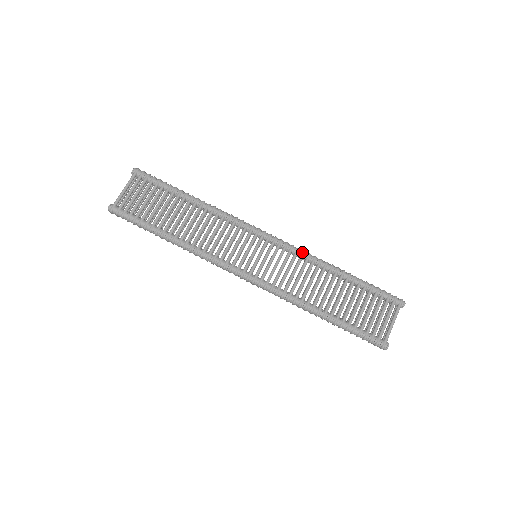
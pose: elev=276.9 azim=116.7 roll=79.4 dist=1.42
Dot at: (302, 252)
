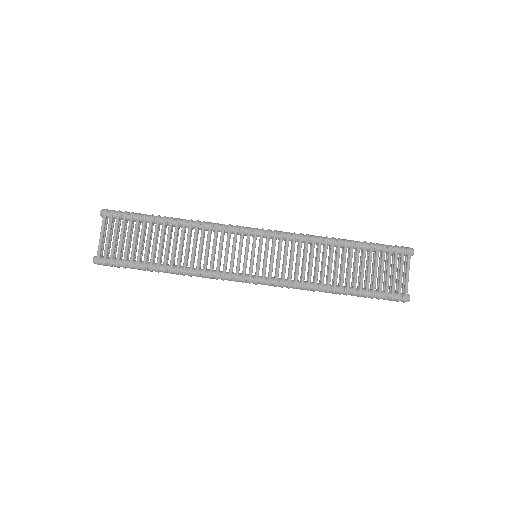
Dot at: (299, 236)
